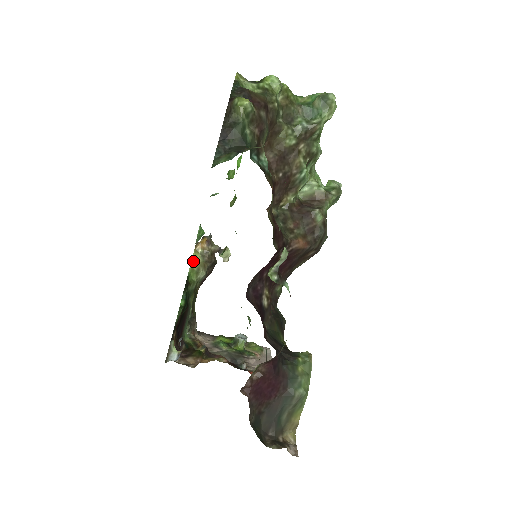
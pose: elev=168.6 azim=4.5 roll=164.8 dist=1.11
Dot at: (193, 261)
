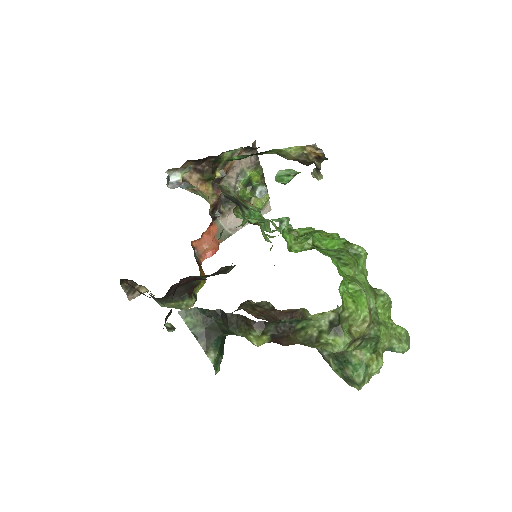
Dot at: (289, 149)
